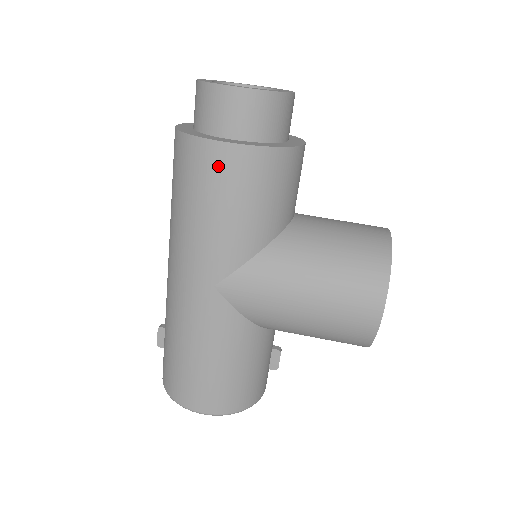
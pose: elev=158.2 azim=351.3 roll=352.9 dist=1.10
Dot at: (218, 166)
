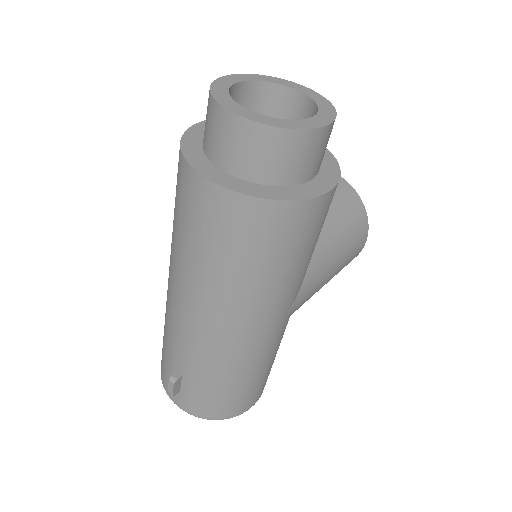
Dot at: (316, 217)
